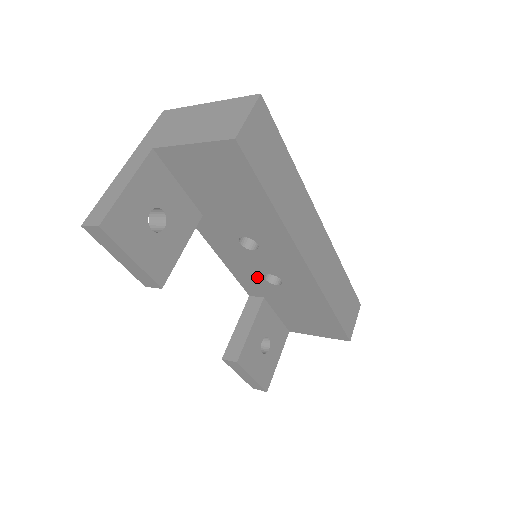
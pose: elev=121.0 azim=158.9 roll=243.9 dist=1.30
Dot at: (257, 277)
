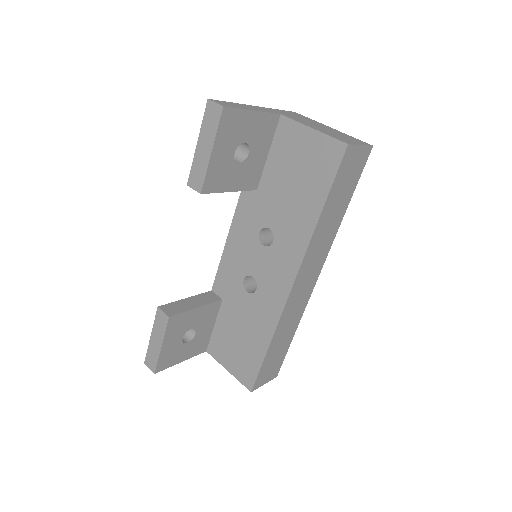
Dot at: (239, 274)
